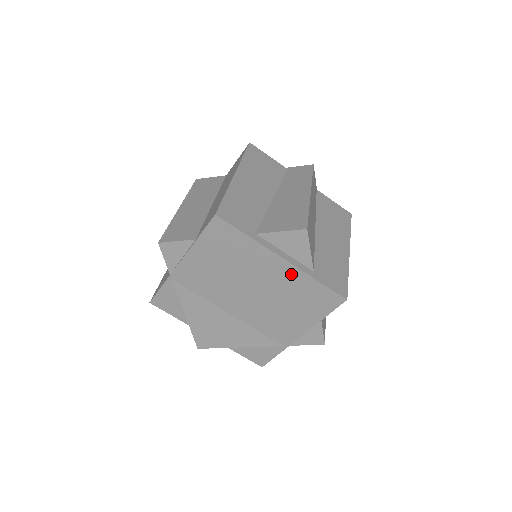
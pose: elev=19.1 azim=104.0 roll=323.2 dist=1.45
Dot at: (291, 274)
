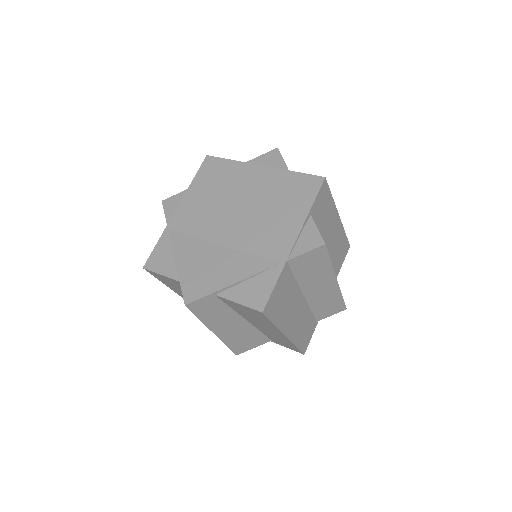
Dot at: (270, 176)
